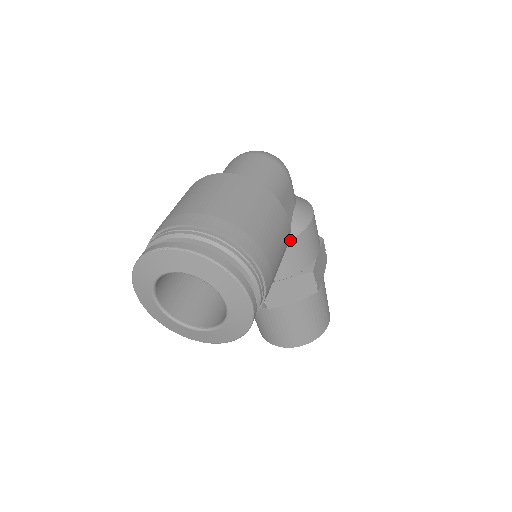
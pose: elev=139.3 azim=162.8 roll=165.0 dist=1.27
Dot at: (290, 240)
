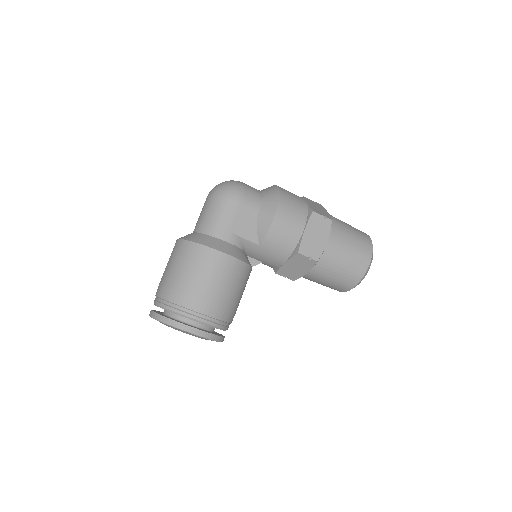
Dot at: (260, 245)
